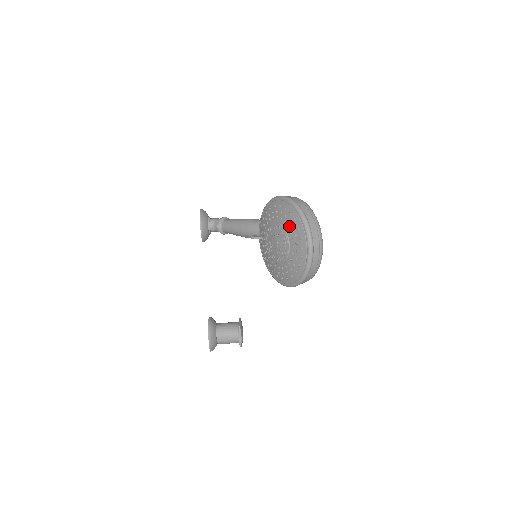
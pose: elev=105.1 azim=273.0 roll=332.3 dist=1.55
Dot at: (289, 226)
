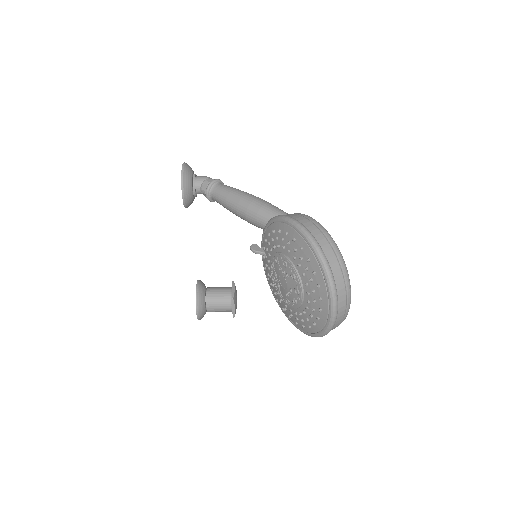
Dot at: (305, 275)
